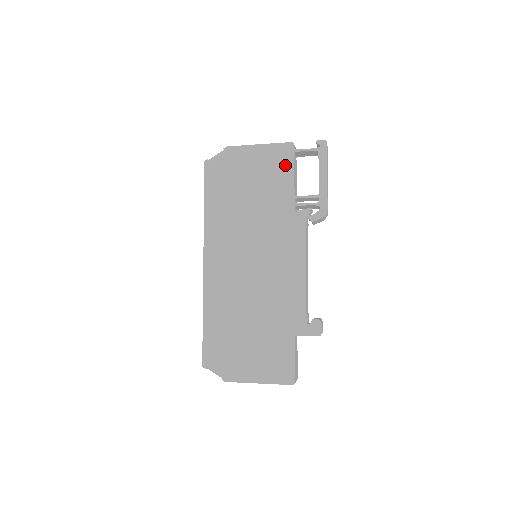
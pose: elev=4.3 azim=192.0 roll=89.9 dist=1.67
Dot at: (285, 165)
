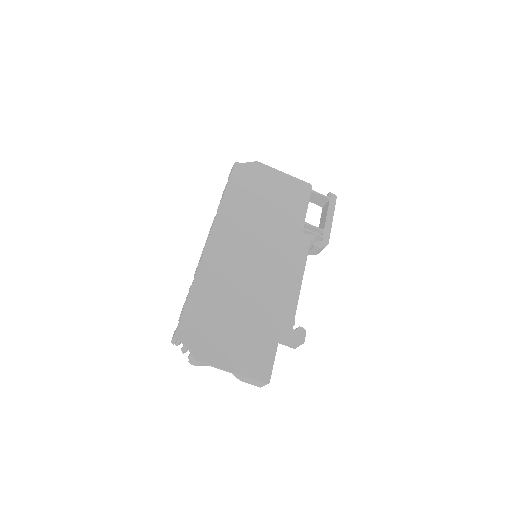
Dot at: (302, 197)
